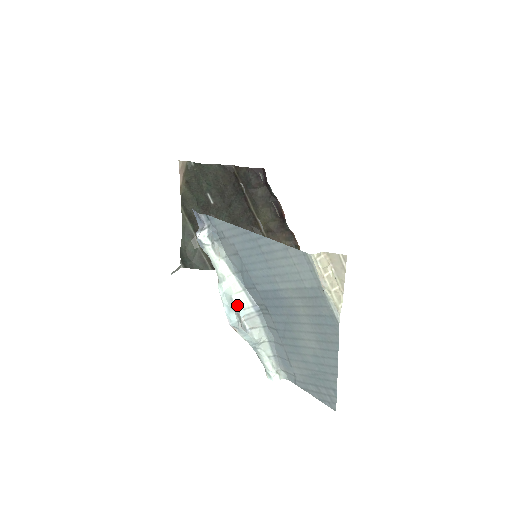
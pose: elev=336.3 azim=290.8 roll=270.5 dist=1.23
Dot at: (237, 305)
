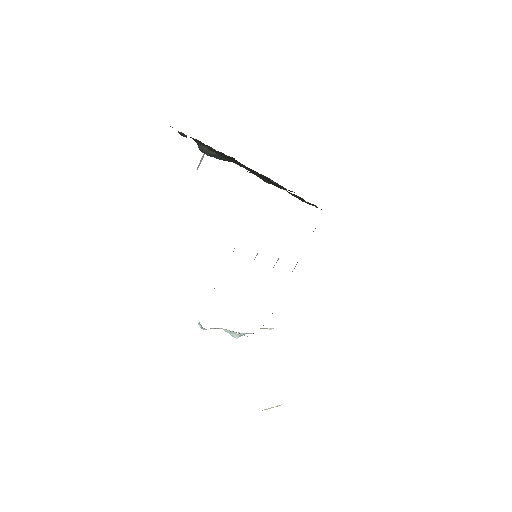
Dot at: (236, 333)
